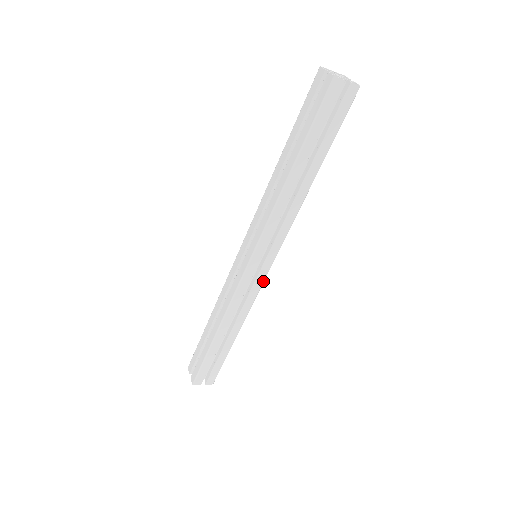
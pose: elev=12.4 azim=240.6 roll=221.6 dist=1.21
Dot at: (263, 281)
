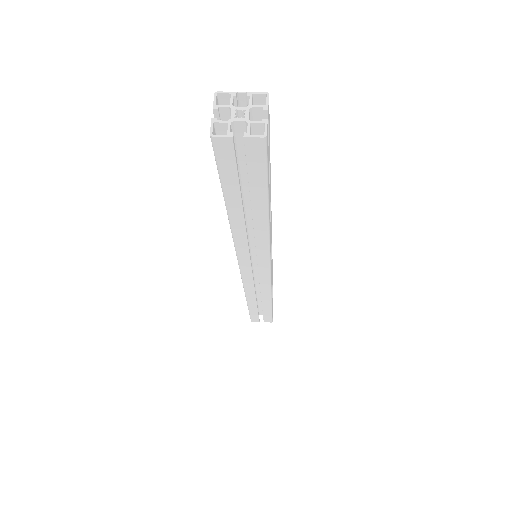
Dot at: (269, 279)
